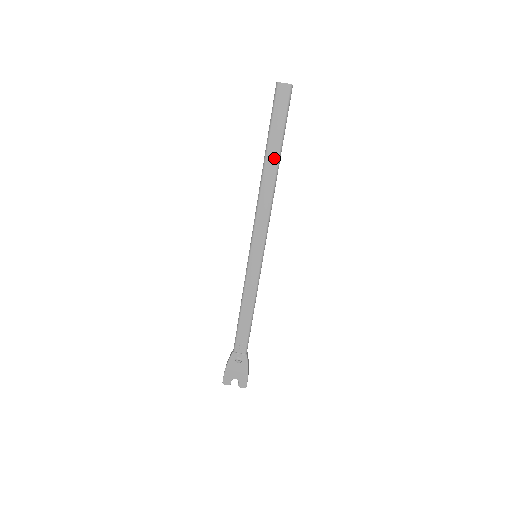
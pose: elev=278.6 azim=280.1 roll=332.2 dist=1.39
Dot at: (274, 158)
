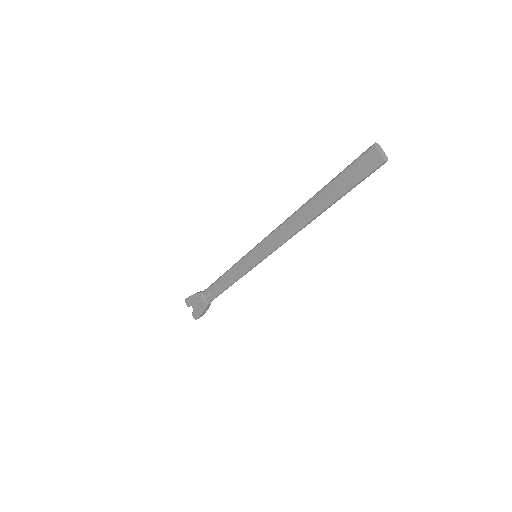
Dot at: (320, 205)
